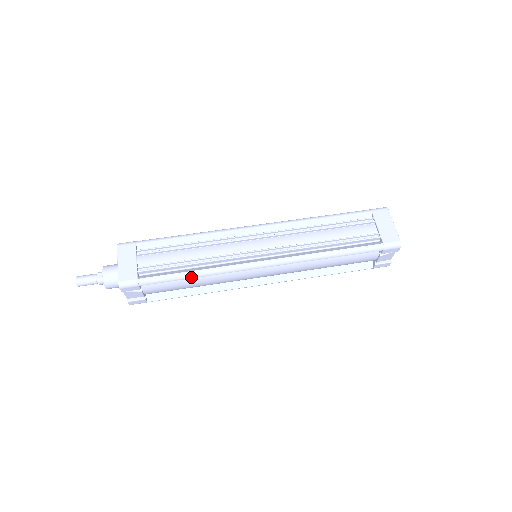
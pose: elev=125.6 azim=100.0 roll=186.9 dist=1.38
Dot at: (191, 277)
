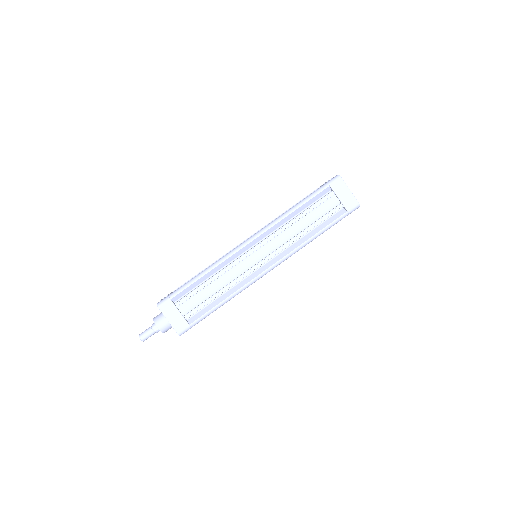
Dot at: occluded
